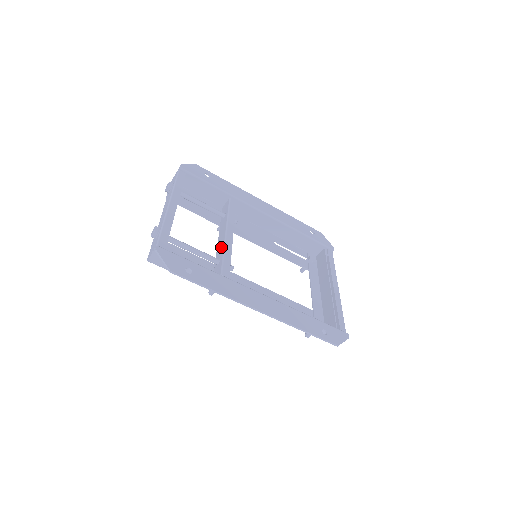
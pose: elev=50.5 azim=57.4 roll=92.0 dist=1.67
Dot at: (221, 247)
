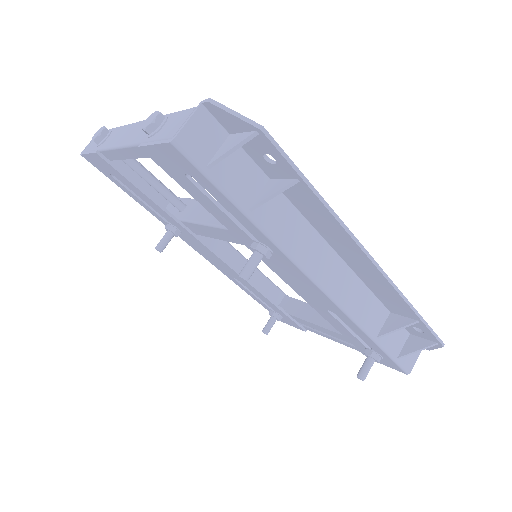
Dot at: occluded
